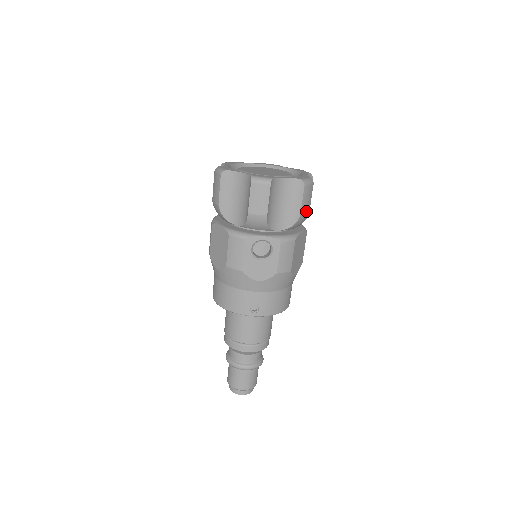
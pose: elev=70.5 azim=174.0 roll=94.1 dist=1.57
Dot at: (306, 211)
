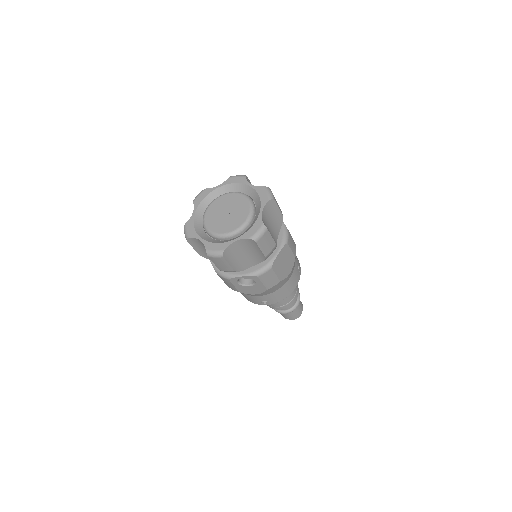
Dot at: (271, 249)
